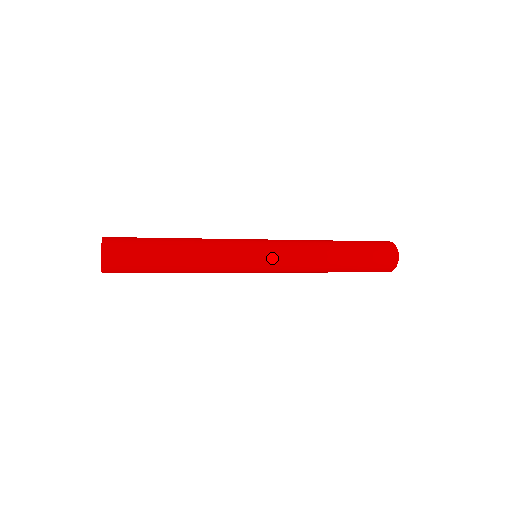
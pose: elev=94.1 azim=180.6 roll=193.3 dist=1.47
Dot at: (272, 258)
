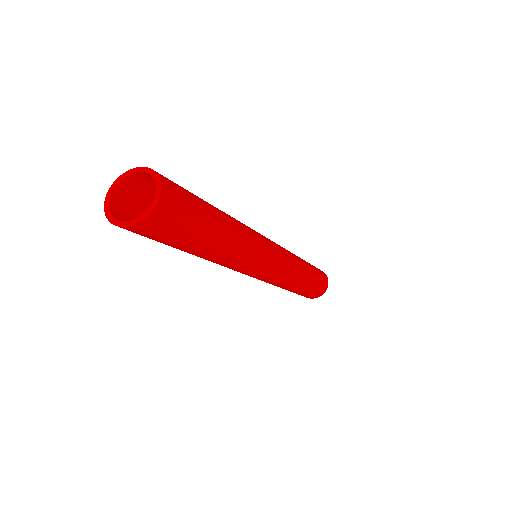
Dot at: occluded
